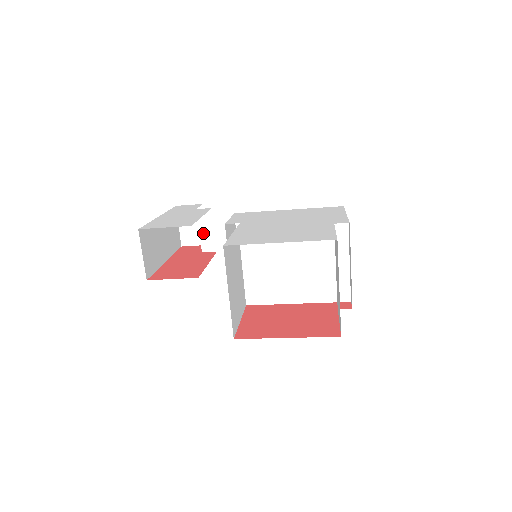
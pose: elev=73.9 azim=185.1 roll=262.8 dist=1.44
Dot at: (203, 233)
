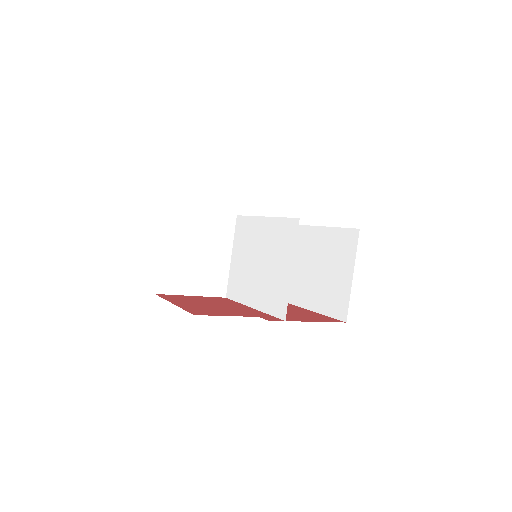
Dot at: occluded
